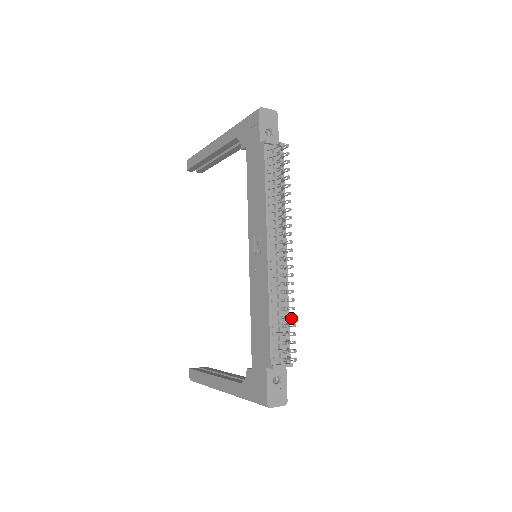
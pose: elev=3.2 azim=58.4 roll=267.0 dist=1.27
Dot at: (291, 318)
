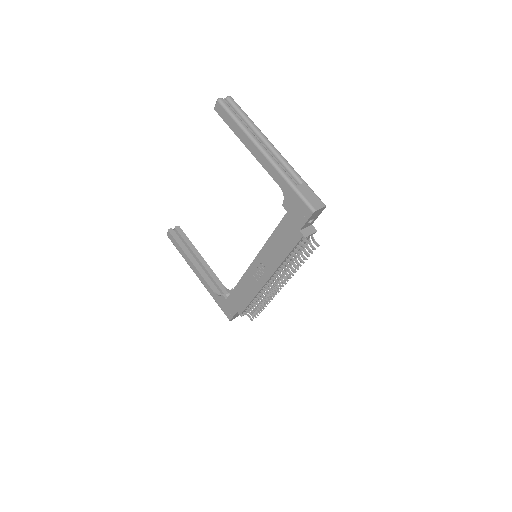
Dot at: (264, 306)
